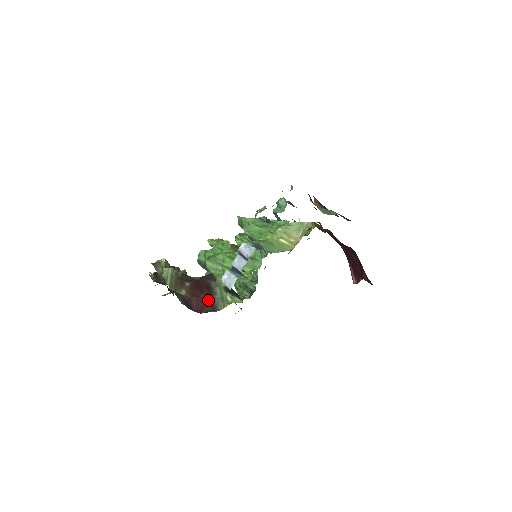
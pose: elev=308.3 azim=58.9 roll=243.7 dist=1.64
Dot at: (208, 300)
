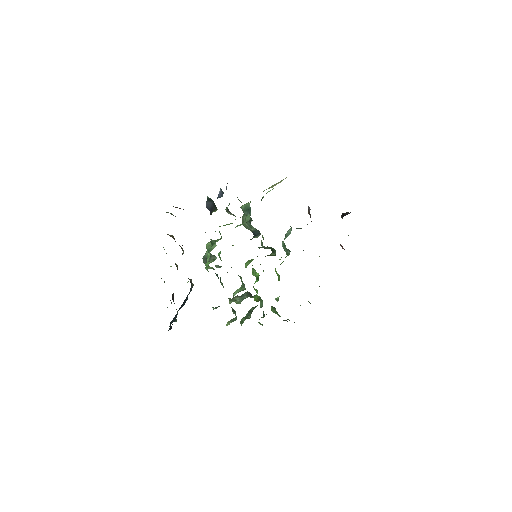
Dot at: occluded
